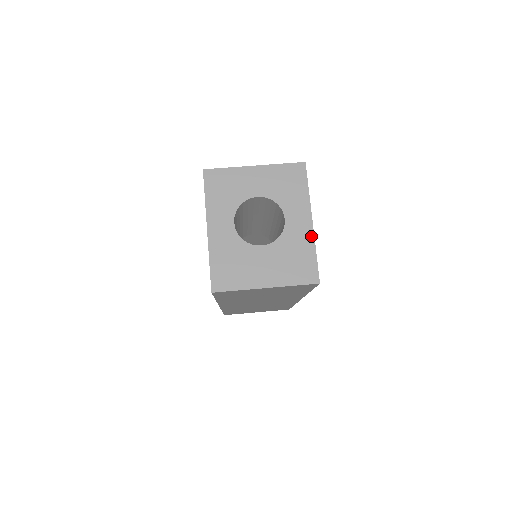
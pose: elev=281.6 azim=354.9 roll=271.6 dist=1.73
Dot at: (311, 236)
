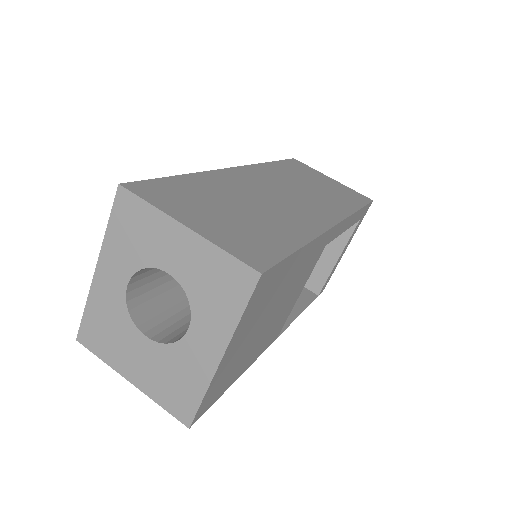
Dot at: (209, 374)
